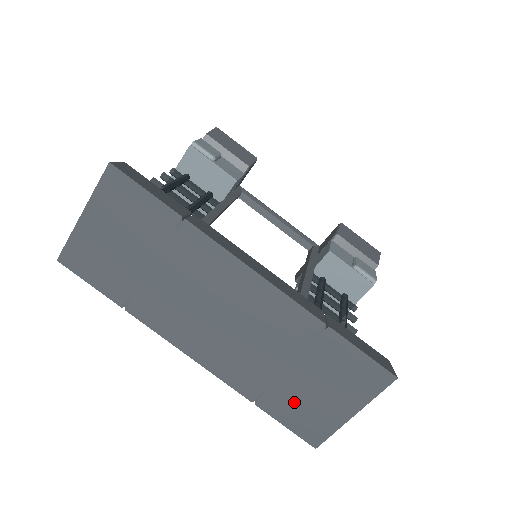
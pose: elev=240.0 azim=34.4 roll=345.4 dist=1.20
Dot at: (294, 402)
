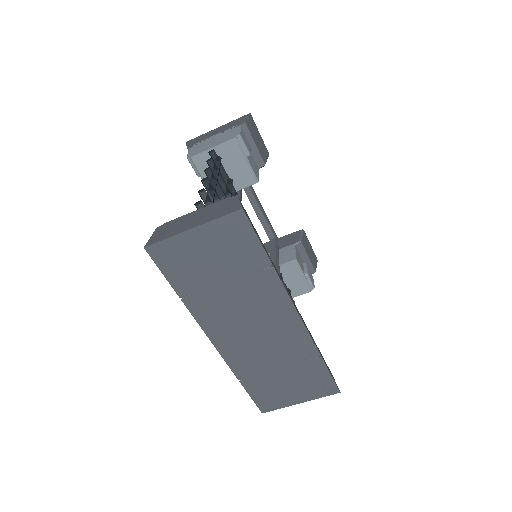
Dot at: (268, 387)
